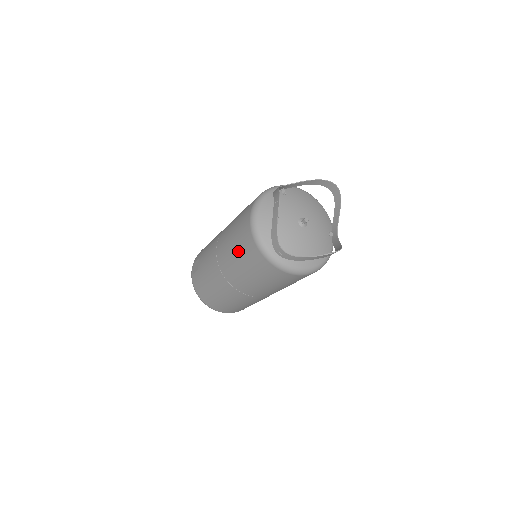
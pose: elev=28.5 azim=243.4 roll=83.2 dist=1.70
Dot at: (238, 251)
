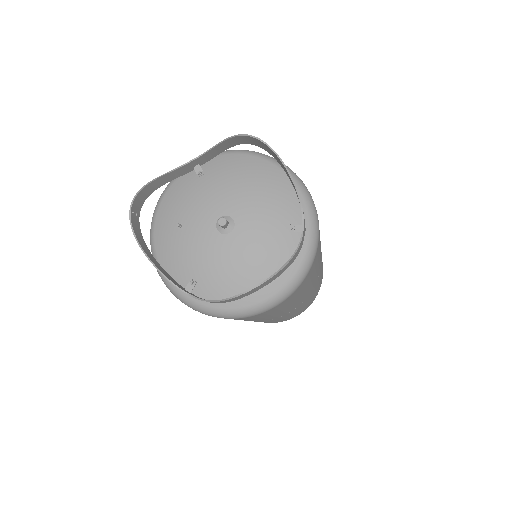
Dot at: occluded
